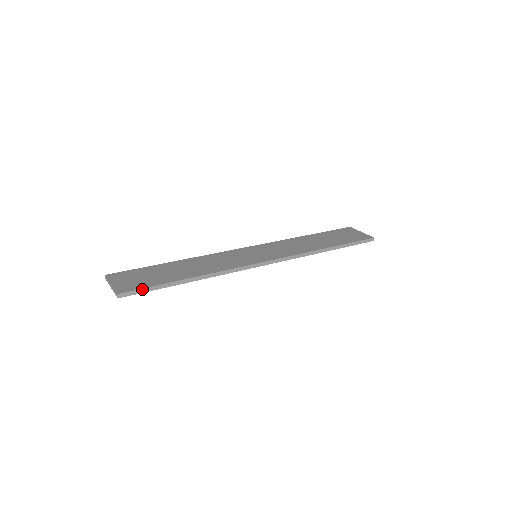
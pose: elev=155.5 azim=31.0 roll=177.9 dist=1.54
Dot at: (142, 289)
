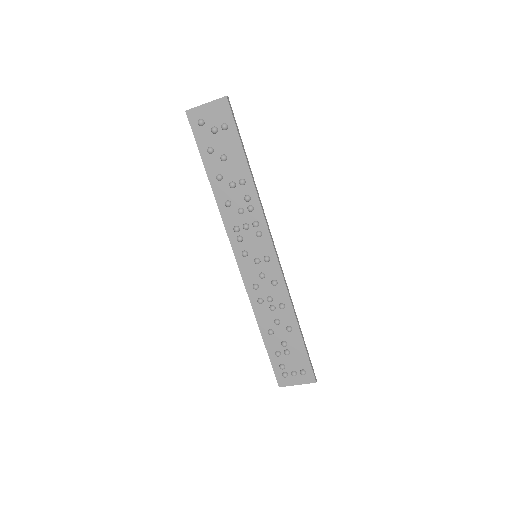
Dot at: (235, 120)
